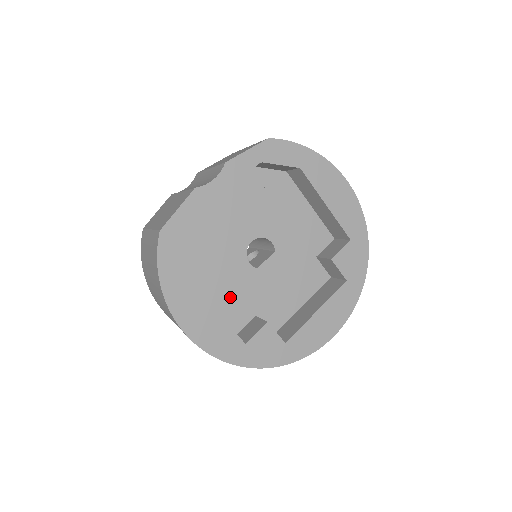
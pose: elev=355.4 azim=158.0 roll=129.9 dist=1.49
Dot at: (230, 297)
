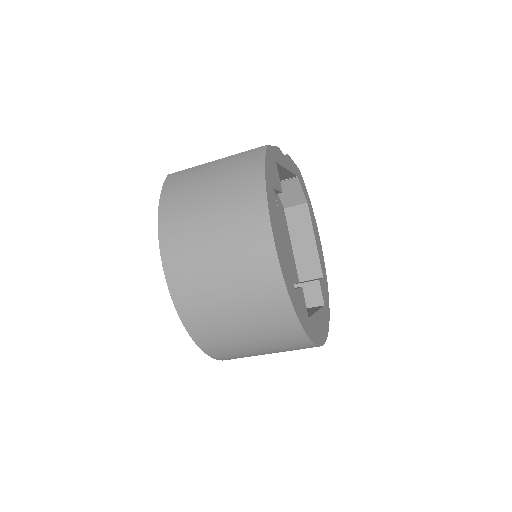
Dot at: occluded
